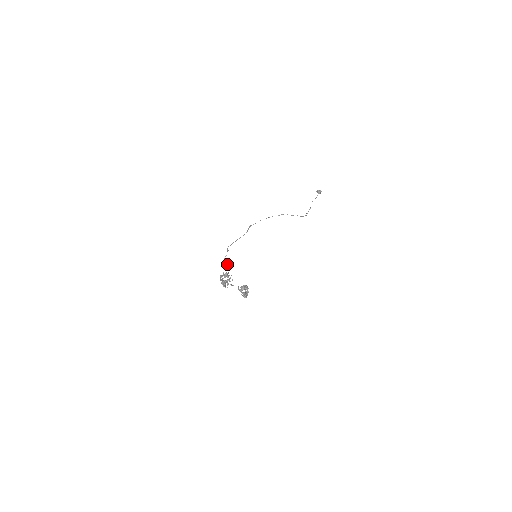
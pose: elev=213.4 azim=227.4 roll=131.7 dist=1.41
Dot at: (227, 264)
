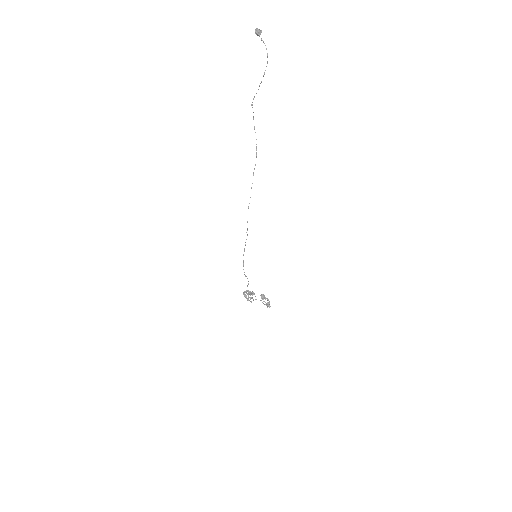
Dot at: (254, 294)
